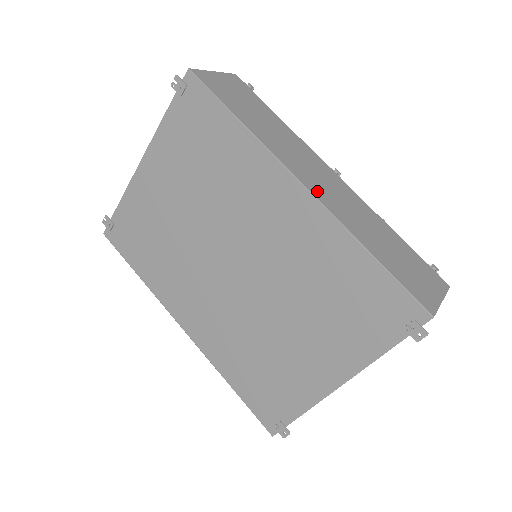
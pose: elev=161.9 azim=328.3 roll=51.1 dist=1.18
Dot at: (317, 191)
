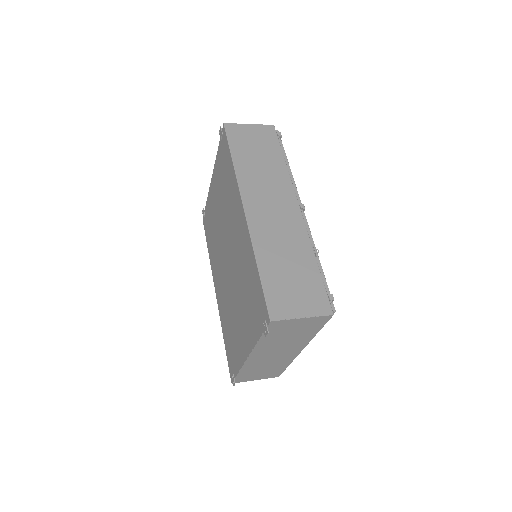
Dot at: (254, 216)
